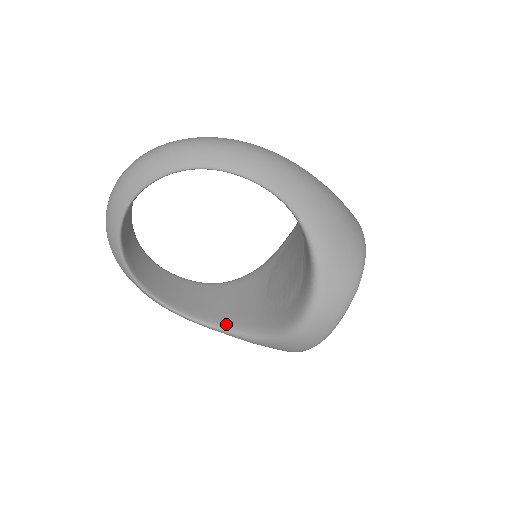
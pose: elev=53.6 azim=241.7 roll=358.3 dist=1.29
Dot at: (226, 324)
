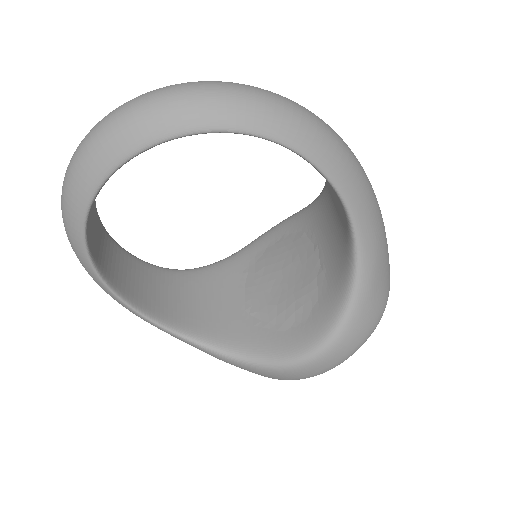
Dot at: (193, 332)
